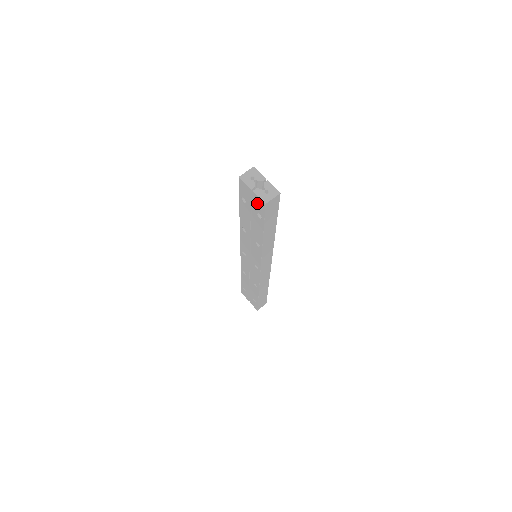
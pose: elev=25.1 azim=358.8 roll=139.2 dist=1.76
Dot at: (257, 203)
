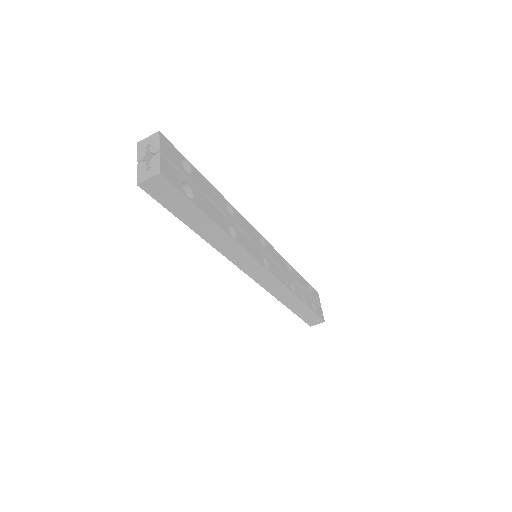
Dot at: occluded
